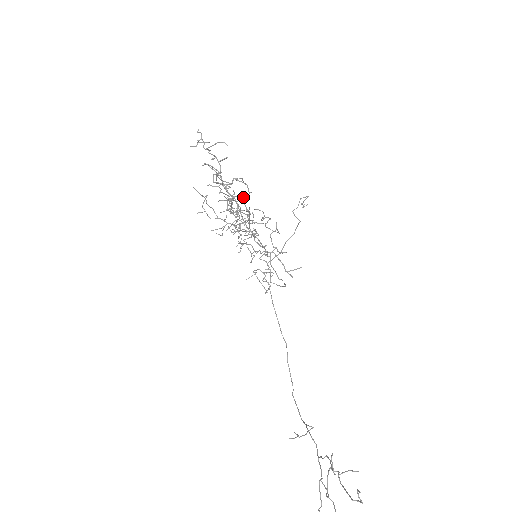
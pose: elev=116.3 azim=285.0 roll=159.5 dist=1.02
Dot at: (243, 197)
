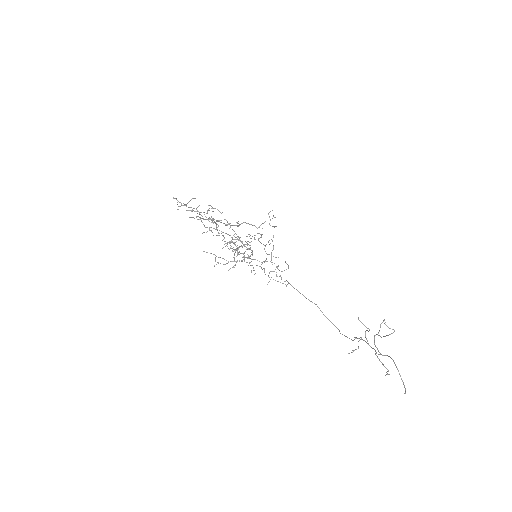
Dot at: (221, 220)
